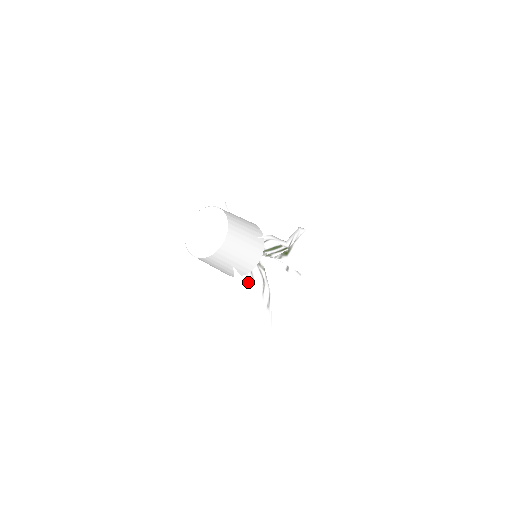
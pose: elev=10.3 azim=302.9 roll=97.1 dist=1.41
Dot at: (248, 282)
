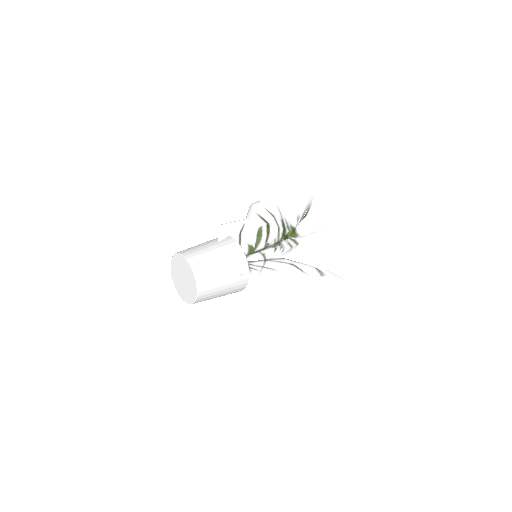
Dot at: (265, 274)
